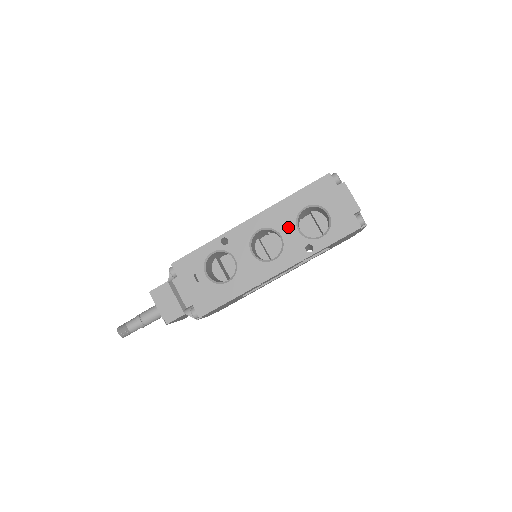
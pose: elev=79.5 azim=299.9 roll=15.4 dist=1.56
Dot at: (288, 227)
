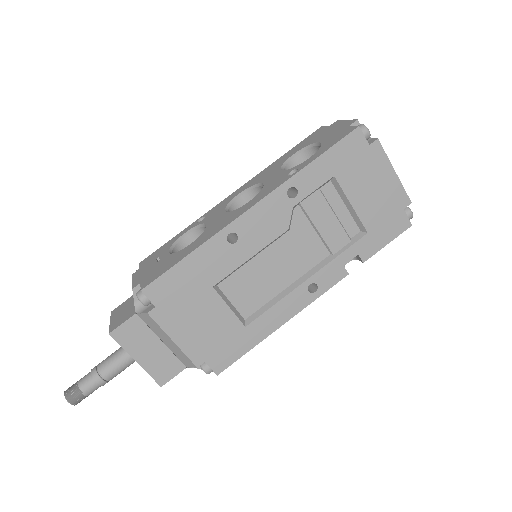
Dot at: (271, 174)
